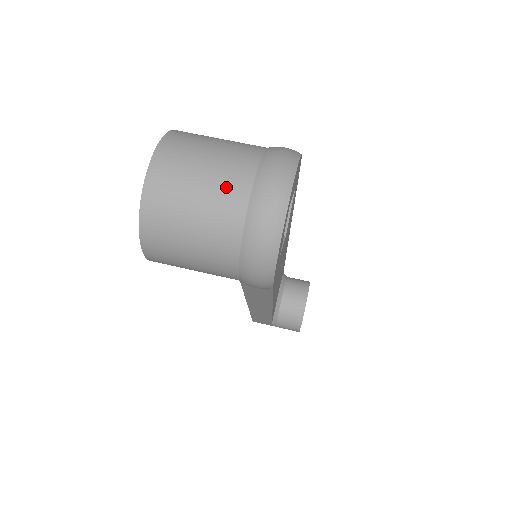
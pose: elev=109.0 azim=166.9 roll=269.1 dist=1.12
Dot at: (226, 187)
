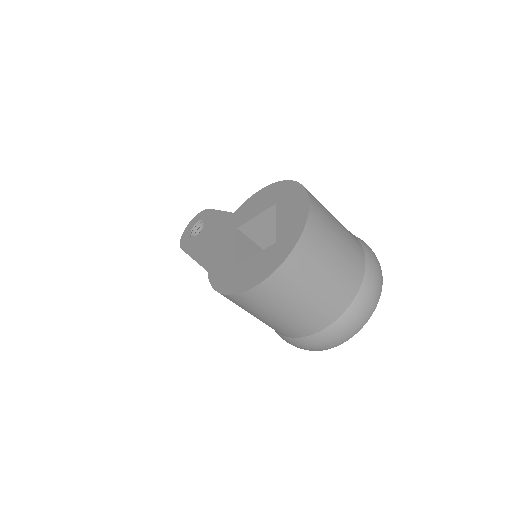
Dot at: (335, 297)
